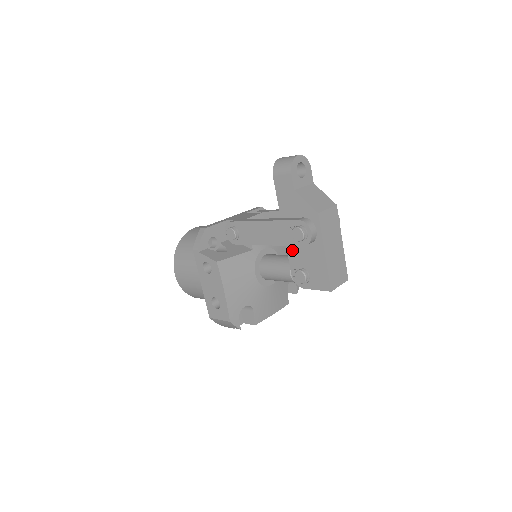
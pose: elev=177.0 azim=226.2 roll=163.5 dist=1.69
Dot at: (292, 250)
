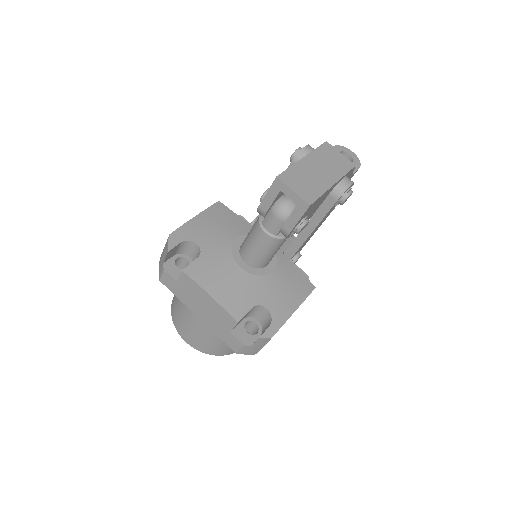
Dot at: occluded
